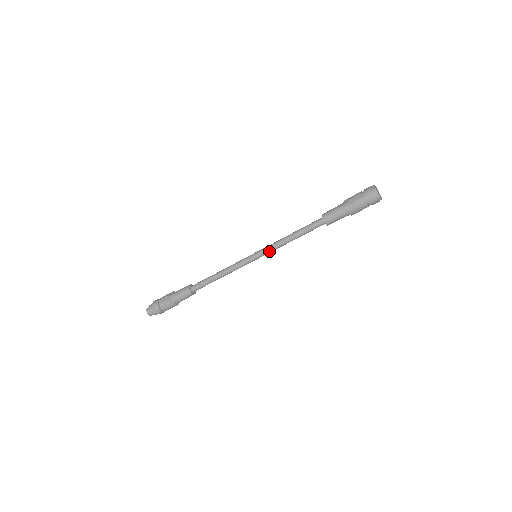
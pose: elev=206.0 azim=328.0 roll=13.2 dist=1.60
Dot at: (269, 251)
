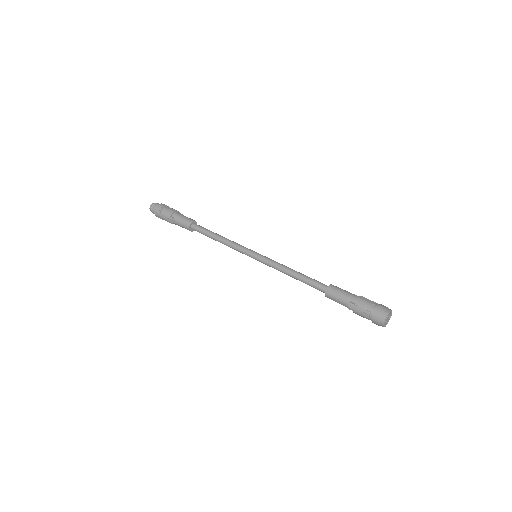
Dot at: (268, 262)
